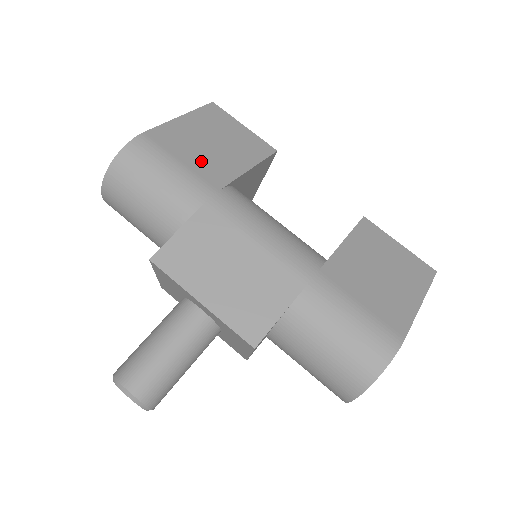
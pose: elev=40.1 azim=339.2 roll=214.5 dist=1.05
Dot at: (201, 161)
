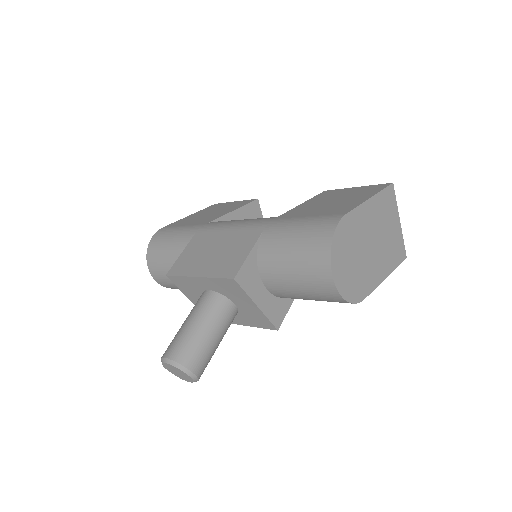
Dot at: (198, 221)
